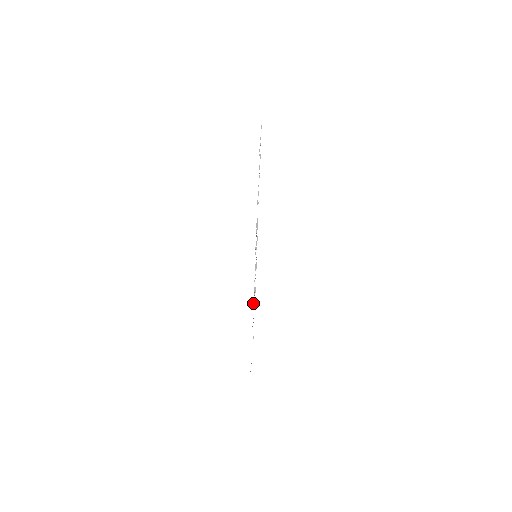
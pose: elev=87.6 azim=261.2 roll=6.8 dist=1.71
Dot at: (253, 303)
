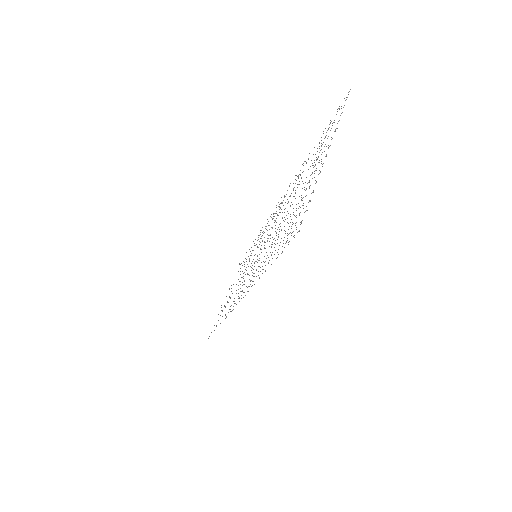
Dot at: occluded
